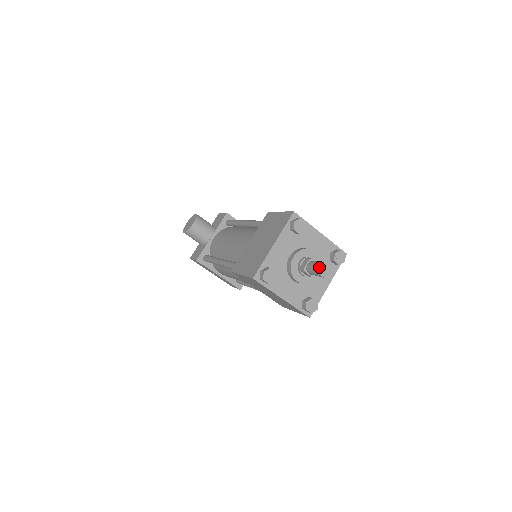
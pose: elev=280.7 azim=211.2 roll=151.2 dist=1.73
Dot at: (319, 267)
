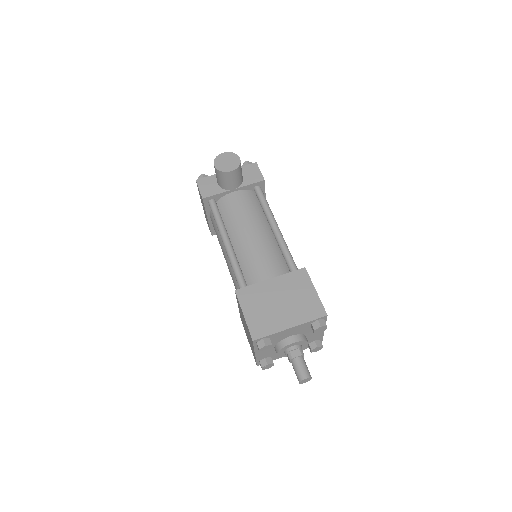
Dot at: (304, 378)
